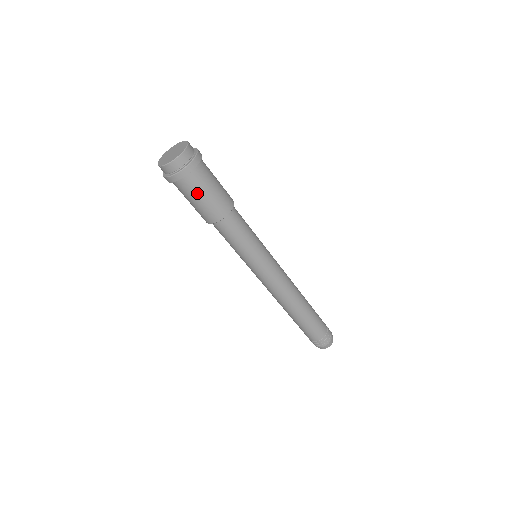
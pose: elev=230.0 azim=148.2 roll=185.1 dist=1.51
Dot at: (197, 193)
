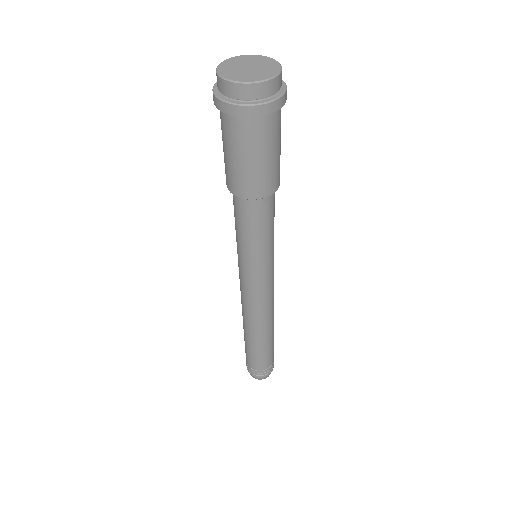
Dot at: (229, 143)
